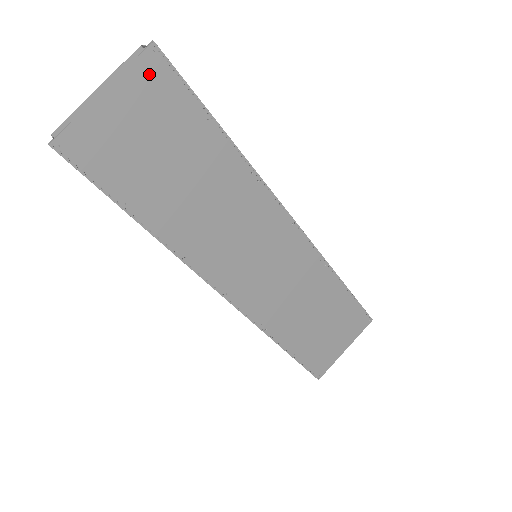
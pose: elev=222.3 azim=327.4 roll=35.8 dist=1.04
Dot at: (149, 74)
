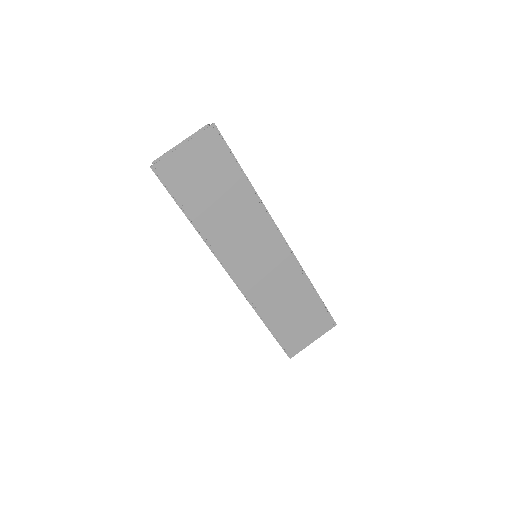
Dot at: (209, 139)
